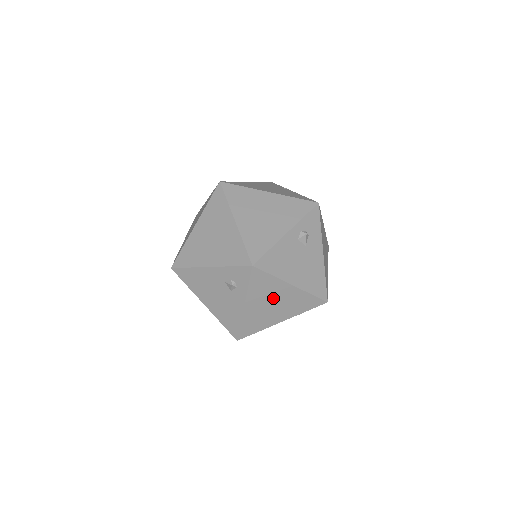
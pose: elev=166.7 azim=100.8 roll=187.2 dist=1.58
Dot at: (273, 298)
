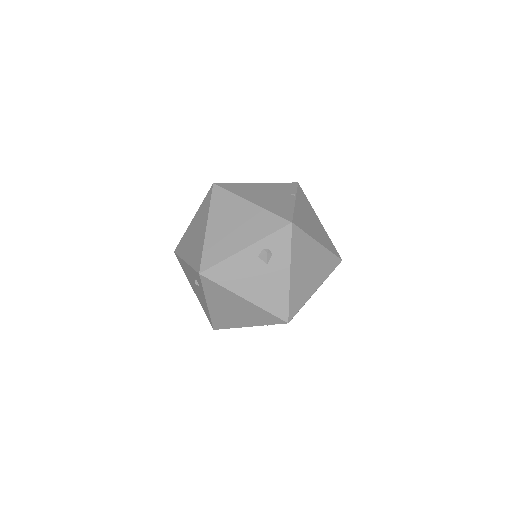
Dot at: (231, 305)
